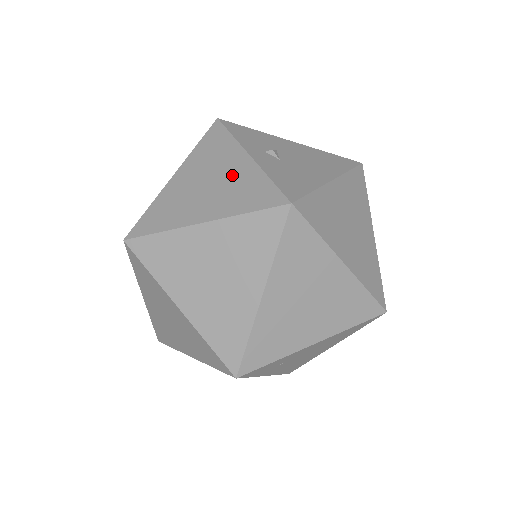
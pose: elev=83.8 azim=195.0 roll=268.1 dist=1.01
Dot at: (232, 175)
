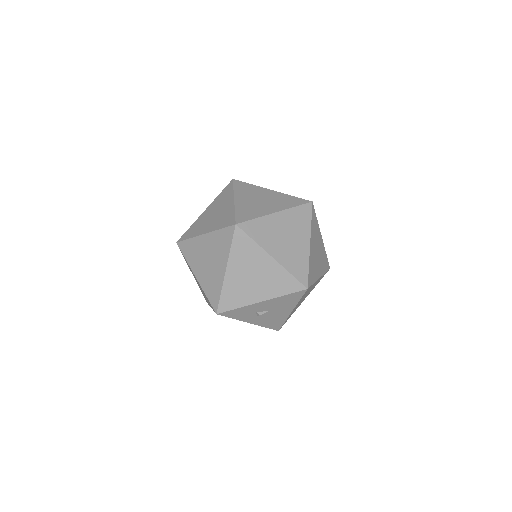
Dot at: (271, 196)
